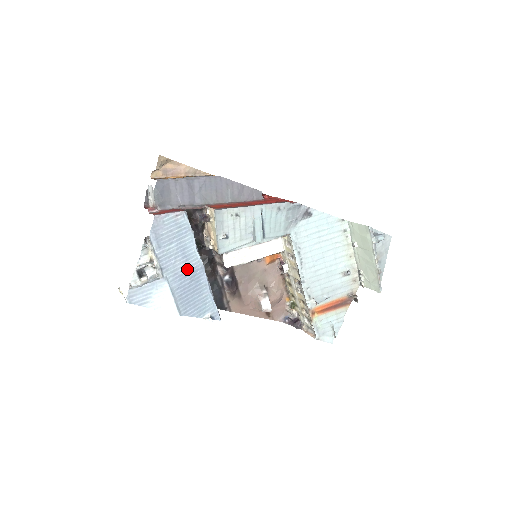
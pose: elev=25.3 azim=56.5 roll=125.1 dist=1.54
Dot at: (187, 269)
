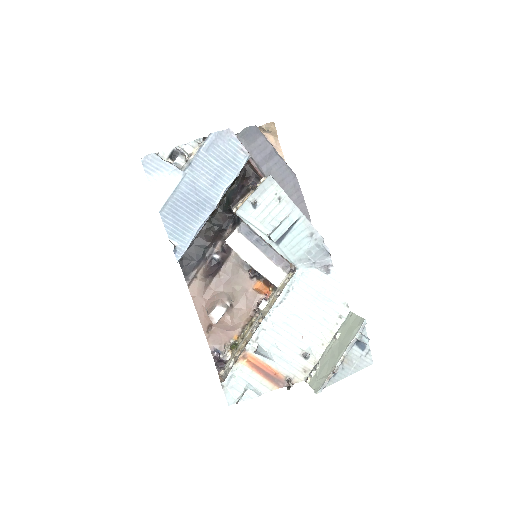
Dot at: (204, 191)
